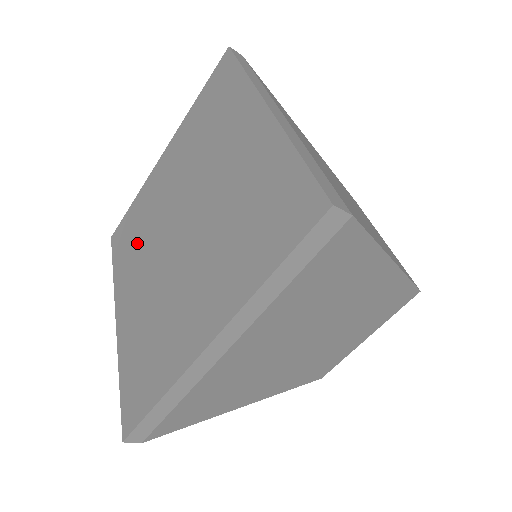
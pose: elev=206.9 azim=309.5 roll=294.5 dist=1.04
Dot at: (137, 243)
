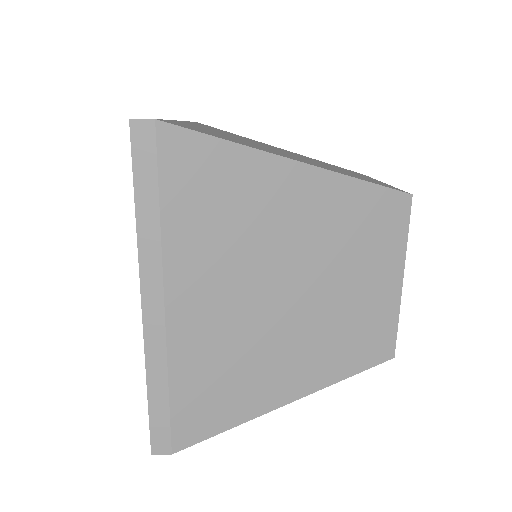
Dot at: occluded
